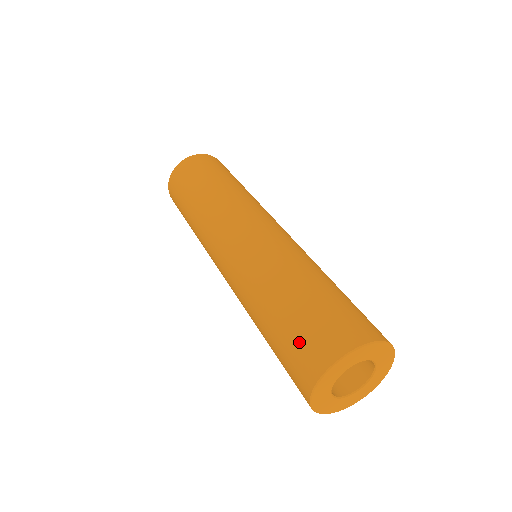
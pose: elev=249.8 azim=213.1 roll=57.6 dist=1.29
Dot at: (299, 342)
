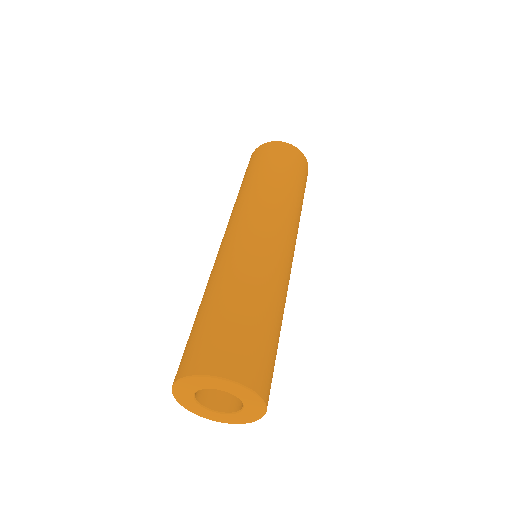
Dot at: occluded
